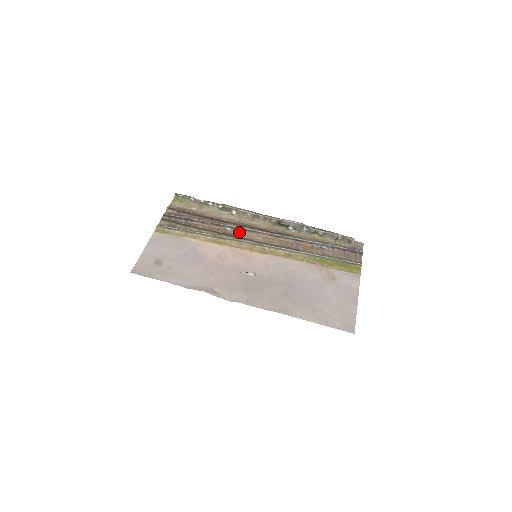
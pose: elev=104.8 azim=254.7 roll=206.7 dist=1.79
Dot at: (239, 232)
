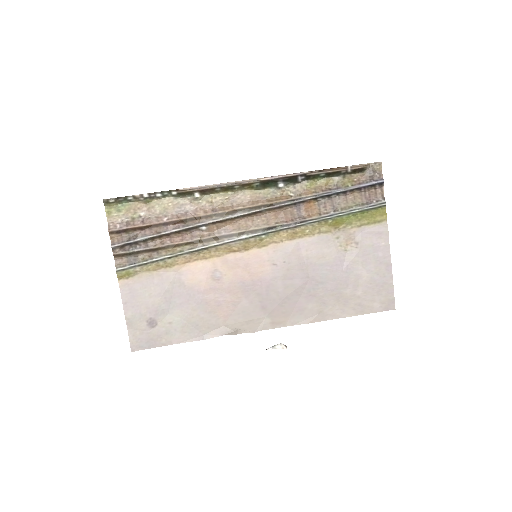
Dot at: (219, 227)
